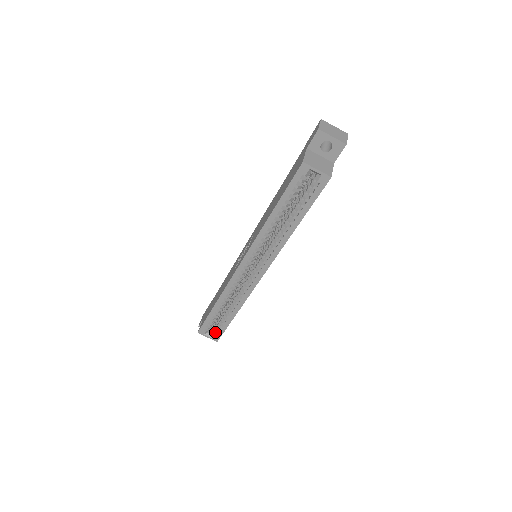
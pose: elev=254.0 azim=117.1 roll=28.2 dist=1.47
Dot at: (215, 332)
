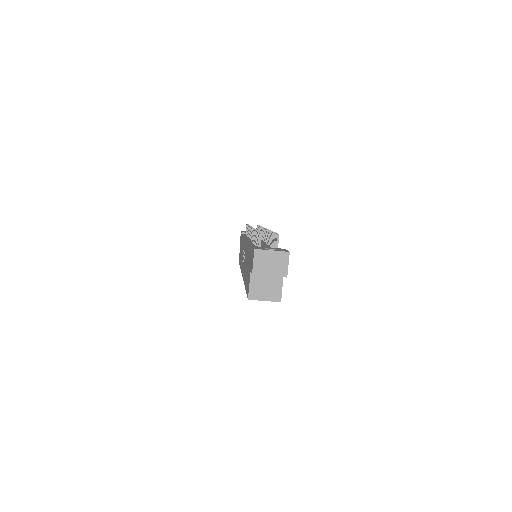
Dot at: occluded
